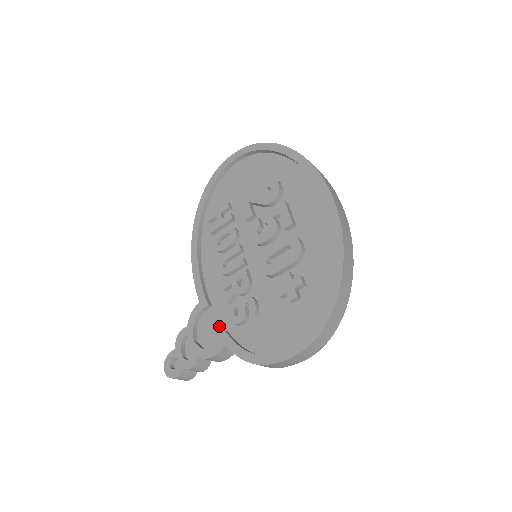
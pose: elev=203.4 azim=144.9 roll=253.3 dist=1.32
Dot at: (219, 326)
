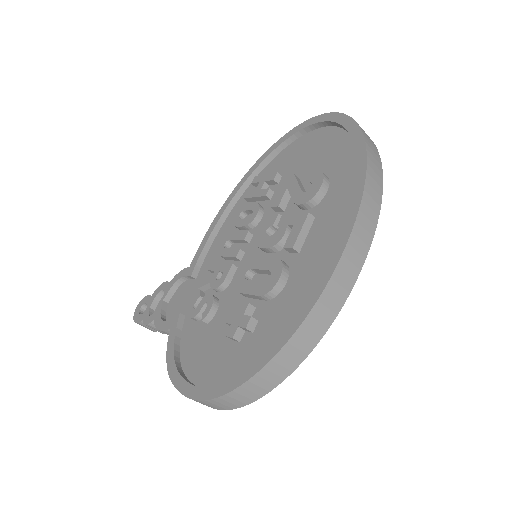
Dot at: (185, 304)
